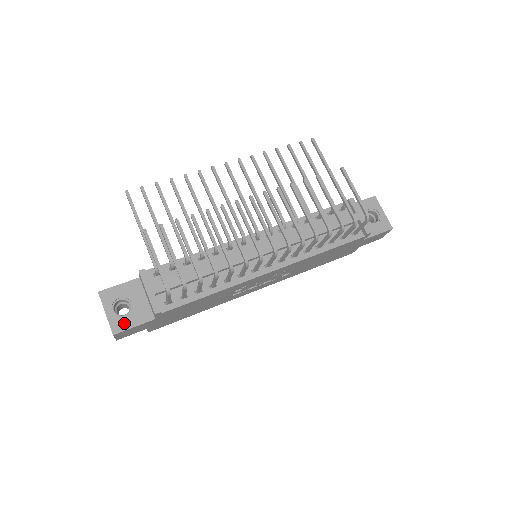
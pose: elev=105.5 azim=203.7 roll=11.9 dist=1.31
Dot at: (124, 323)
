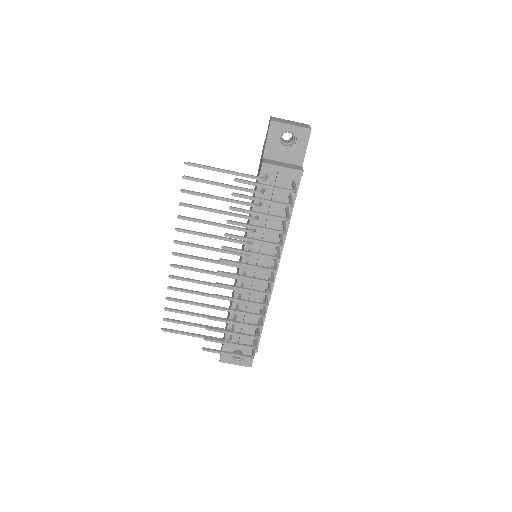
Dot at: (248, 359)
